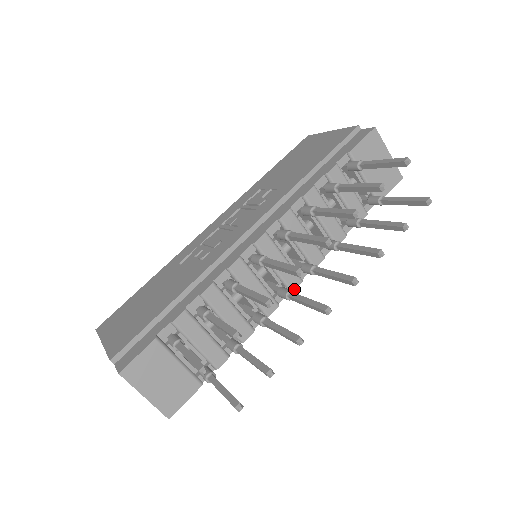
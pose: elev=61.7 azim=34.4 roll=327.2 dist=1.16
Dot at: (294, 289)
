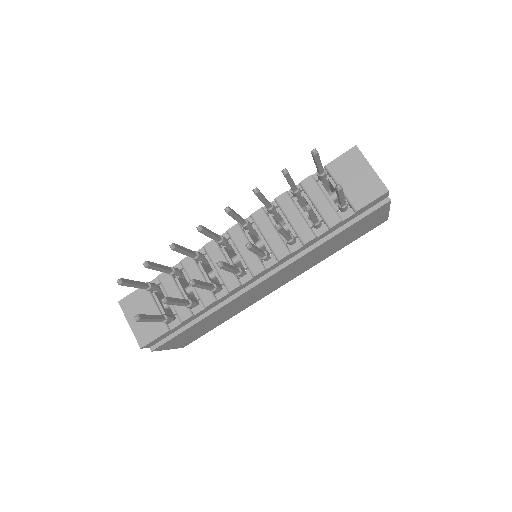
Dot at: (256, 274)
